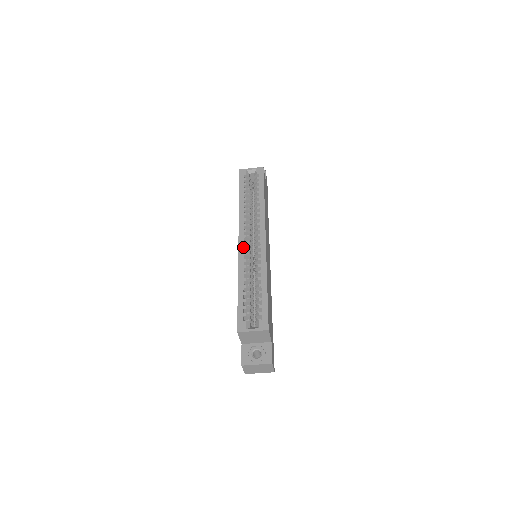
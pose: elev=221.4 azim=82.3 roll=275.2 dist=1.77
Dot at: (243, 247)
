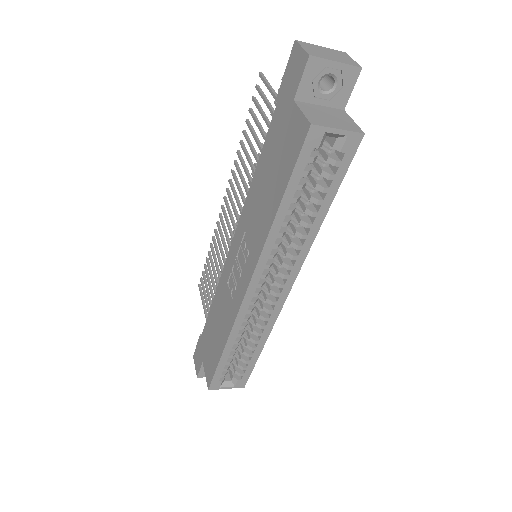
Dot at: (250, 303)
